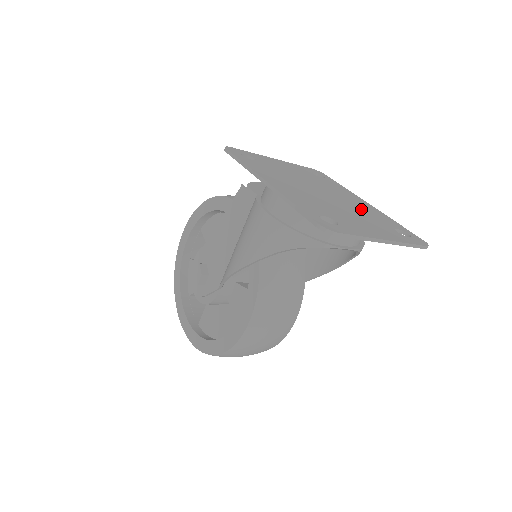
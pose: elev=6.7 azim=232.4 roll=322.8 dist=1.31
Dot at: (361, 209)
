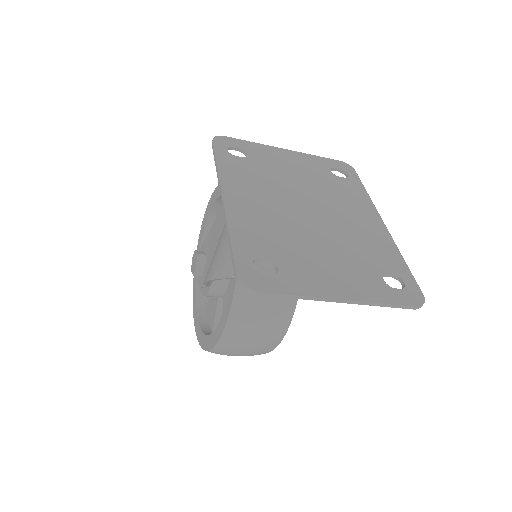
Dot at: (355, 237)
